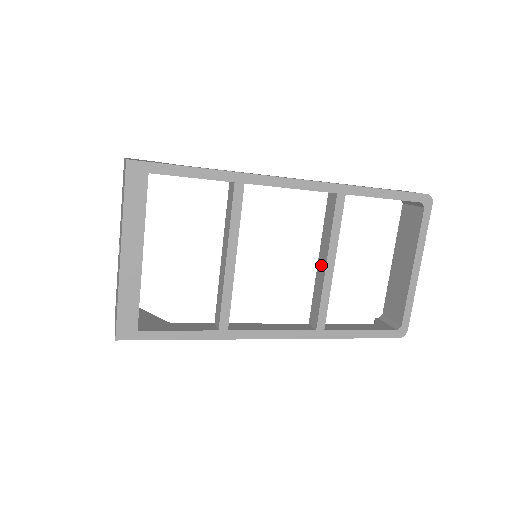
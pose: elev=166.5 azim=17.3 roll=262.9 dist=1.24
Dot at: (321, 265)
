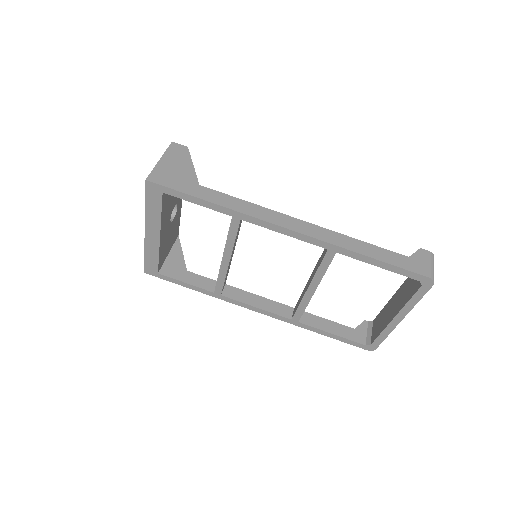
Dot at: (308, 283)
